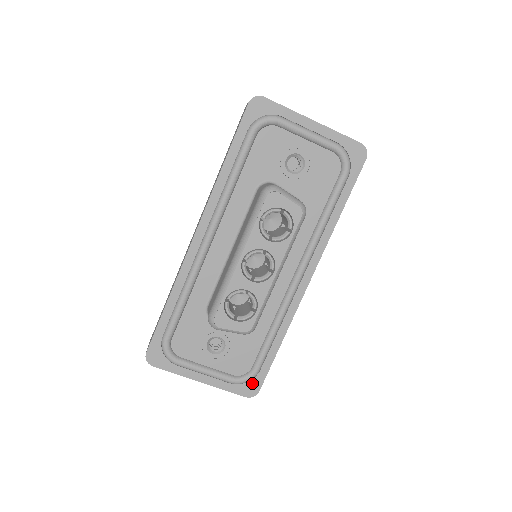
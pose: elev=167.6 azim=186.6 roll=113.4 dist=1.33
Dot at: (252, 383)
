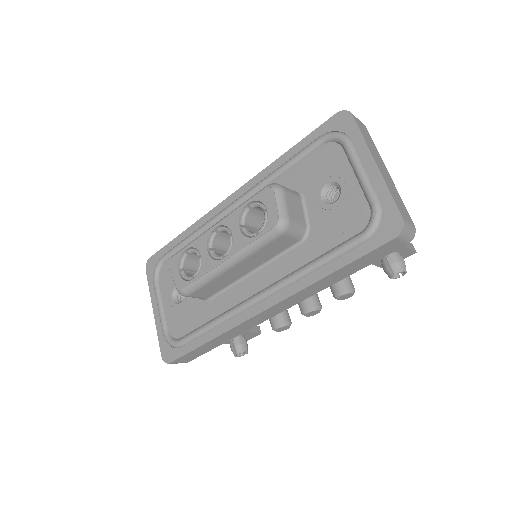
Dot at: (172, 351)
